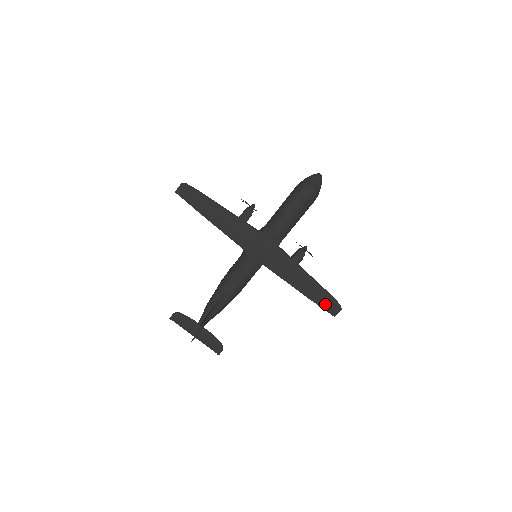
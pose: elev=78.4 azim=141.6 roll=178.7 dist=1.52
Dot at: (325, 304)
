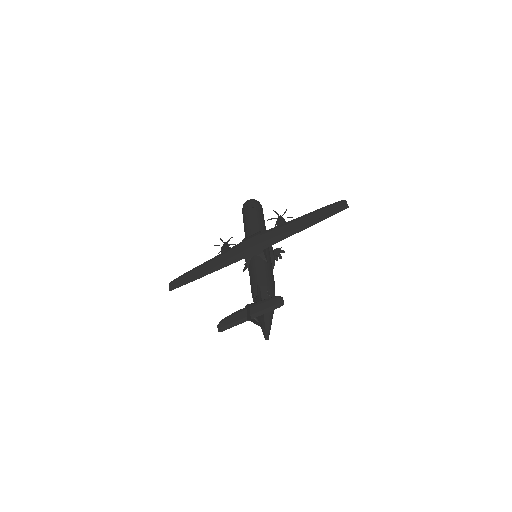
Dot at: (331, 212)
